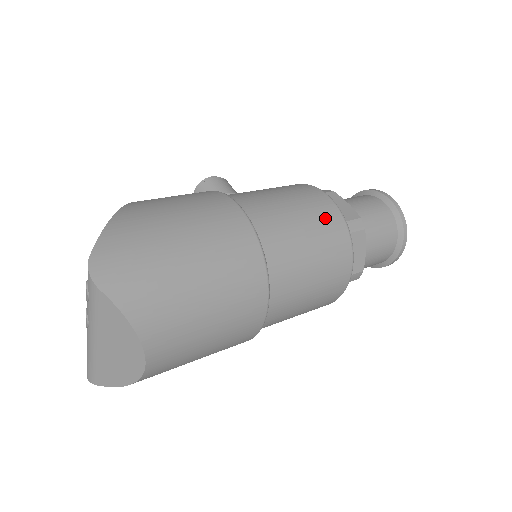
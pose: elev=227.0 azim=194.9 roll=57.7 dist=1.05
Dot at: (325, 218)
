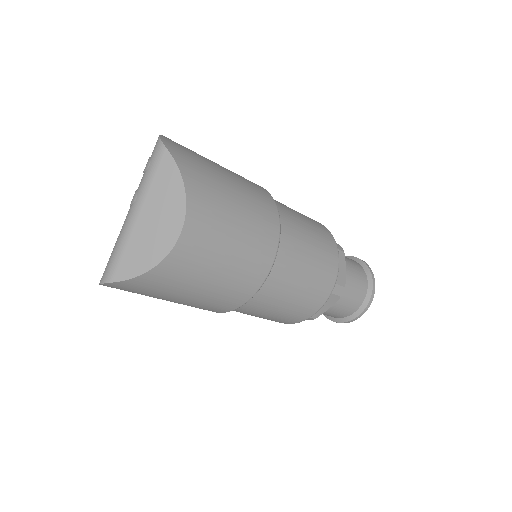
Dot at: (316, 223)
